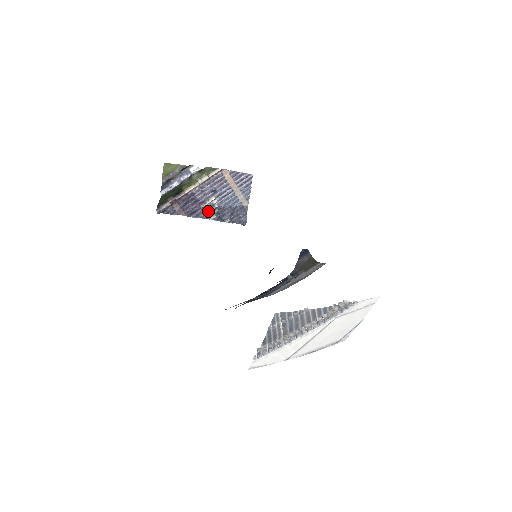
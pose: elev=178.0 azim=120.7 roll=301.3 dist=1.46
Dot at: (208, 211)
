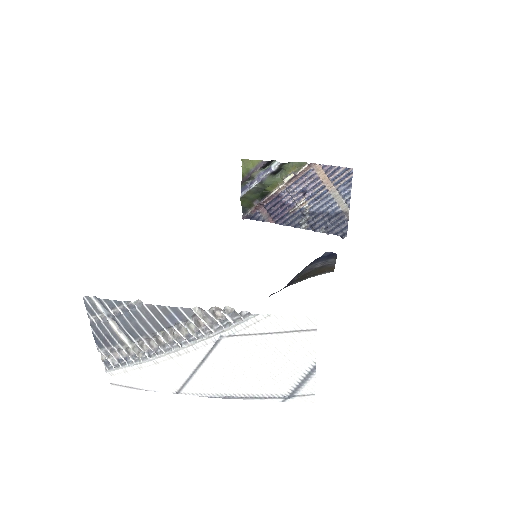
Dot at: (298, 217)
